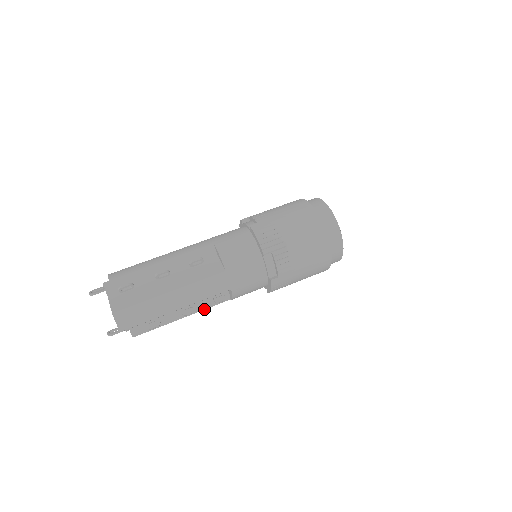
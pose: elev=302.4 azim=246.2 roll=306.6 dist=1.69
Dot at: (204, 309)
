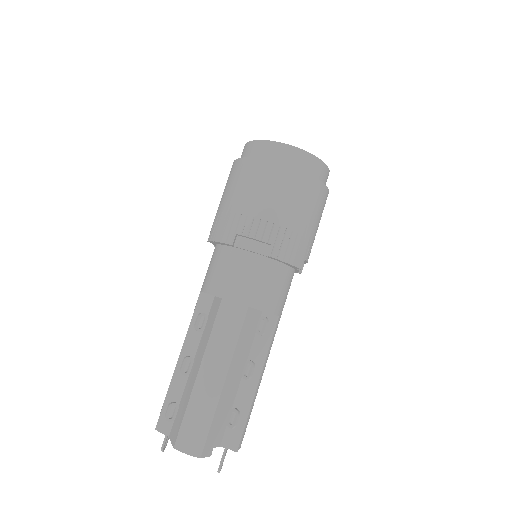
Dot at: (267, 353)
